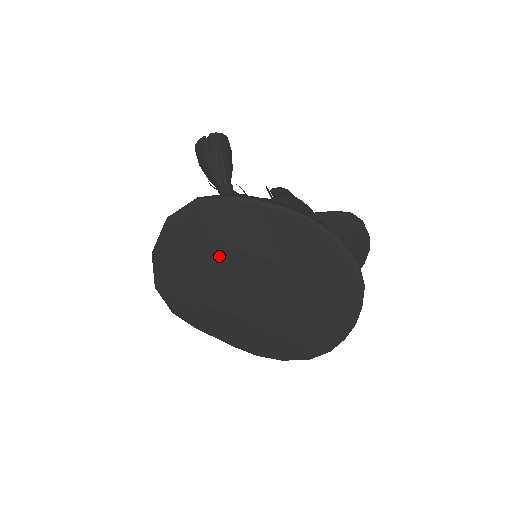
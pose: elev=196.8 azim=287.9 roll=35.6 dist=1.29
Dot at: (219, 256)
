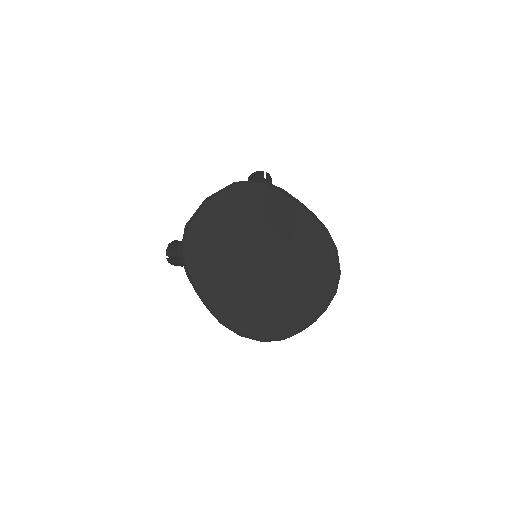
Dot at: (255, 223)
